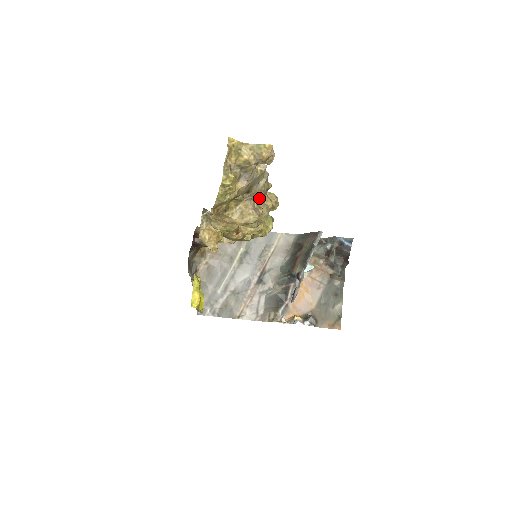
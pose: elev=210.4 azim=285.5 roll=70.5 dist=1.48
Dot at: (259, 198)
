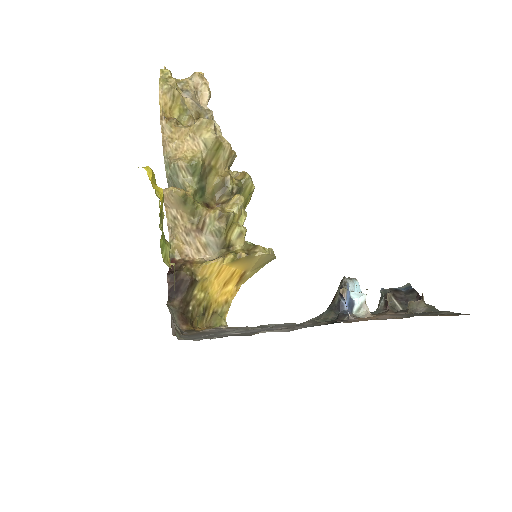
Dot at: occluded
